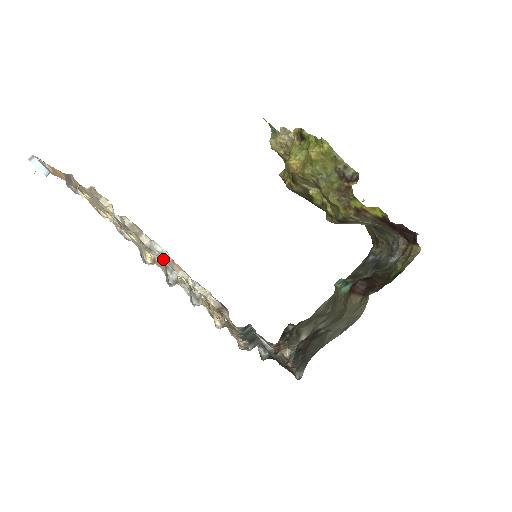
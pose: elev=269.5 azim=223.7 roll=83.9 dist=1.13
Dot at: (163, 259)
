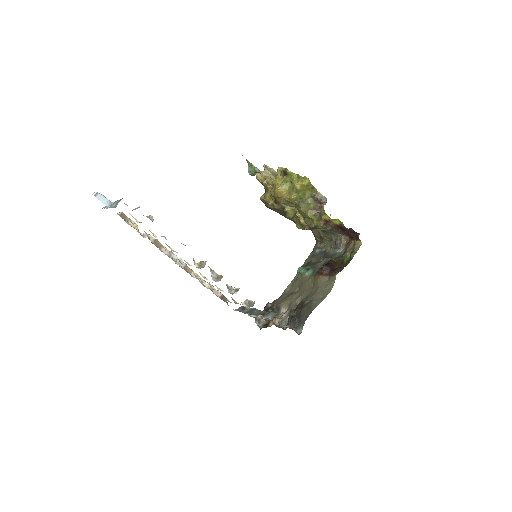
Dot at: (180, 264)
